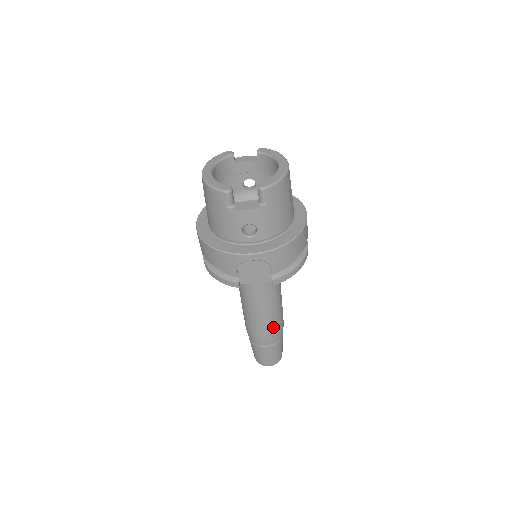
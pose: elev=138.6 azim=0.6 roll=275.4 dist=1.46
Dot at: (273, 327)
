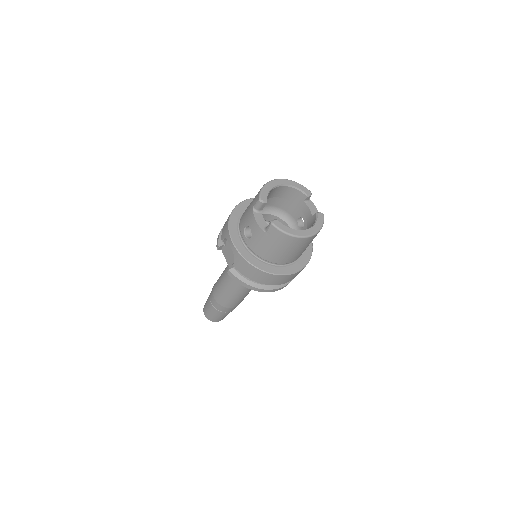
Dot at: (222, 299)
